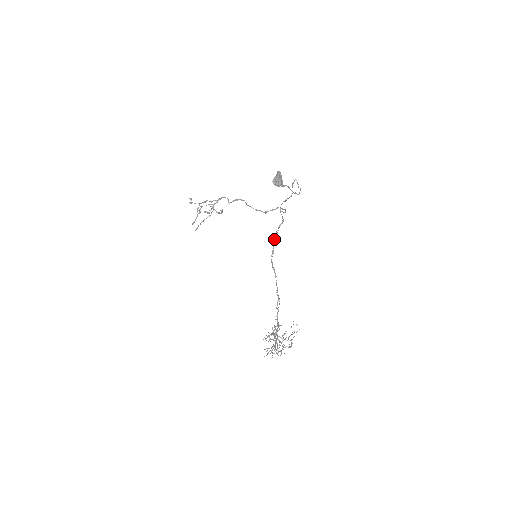
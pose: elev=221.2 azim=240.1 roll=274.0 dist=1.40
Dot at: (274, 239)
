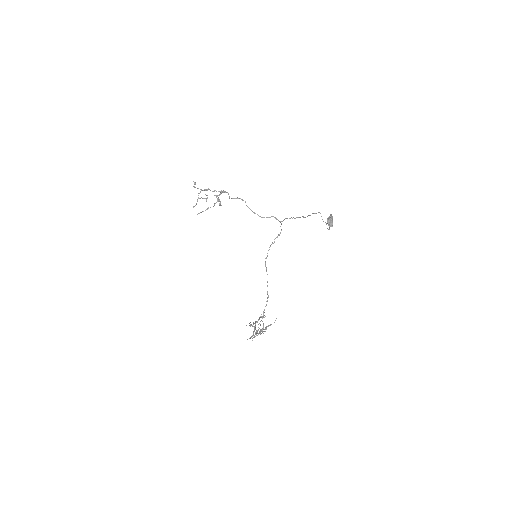
Dot at: occluded
